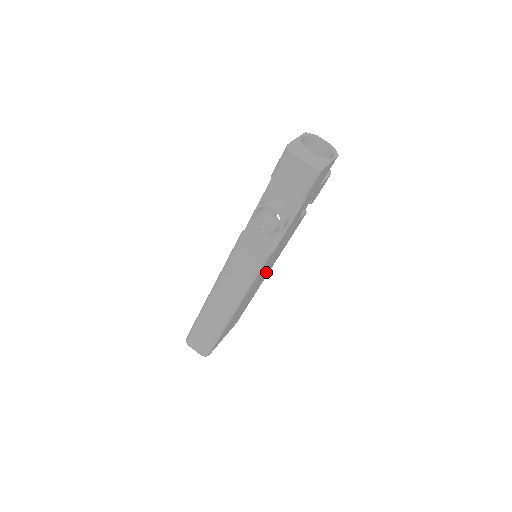
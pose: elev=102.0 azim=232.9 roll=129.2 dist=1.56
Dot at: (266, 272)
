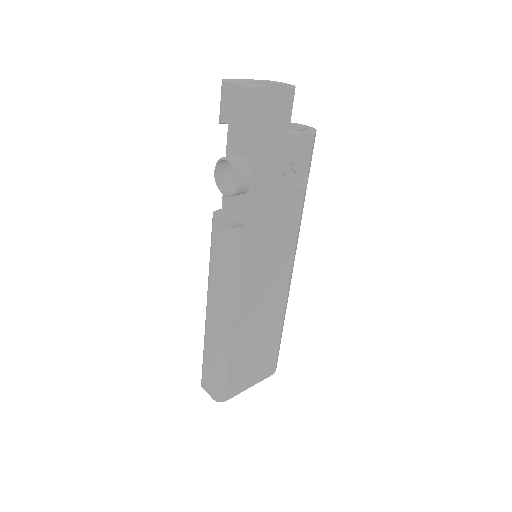
Dot at: (275, 280)
